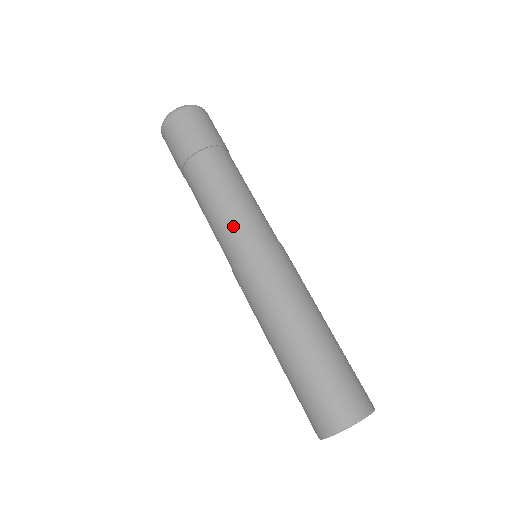
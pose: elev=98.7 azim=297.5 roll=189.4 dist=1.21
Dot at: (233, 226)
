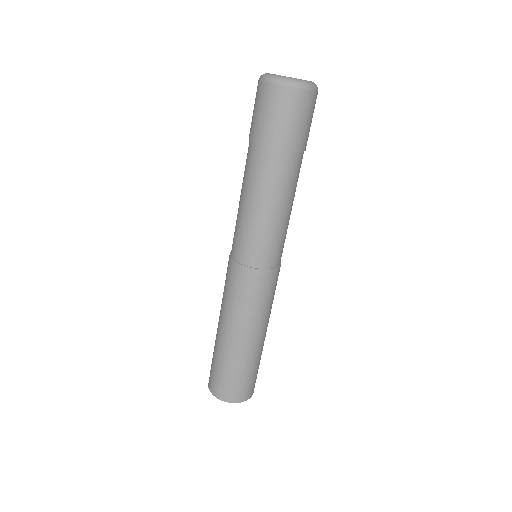
Dot at: (253, 238)
